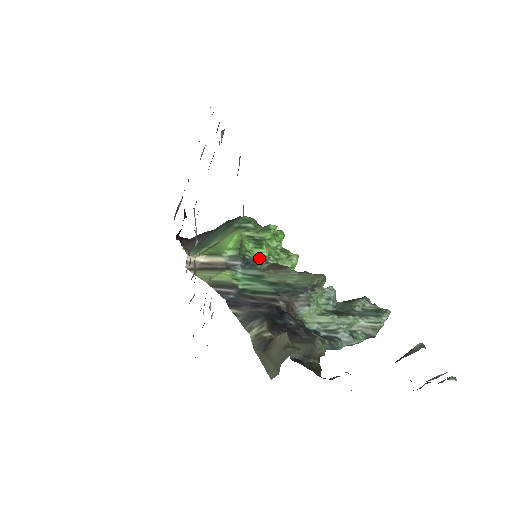
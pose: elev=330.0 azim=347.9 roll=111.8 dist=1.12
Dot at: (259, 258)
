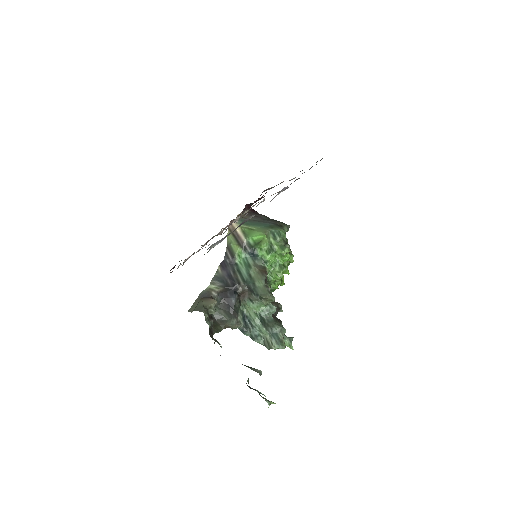
Dot at: (262, 257)
